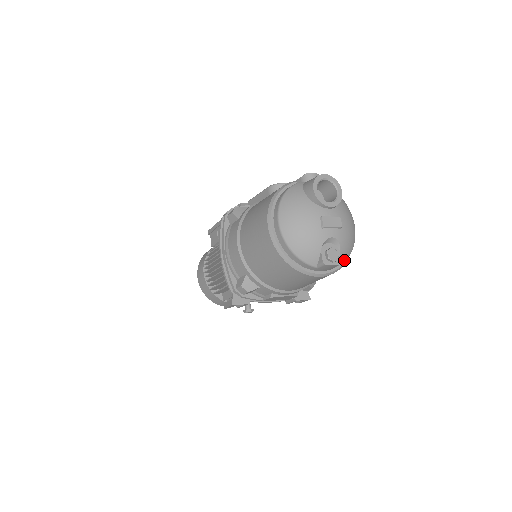
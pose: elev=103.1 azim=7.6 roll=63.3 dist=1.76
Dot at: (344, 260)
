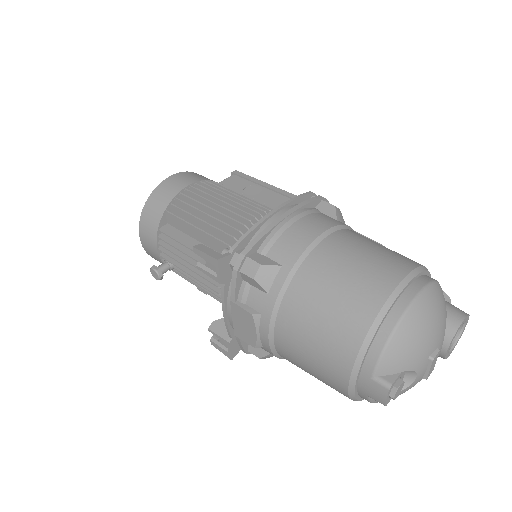
Dot at: (374, 401)
